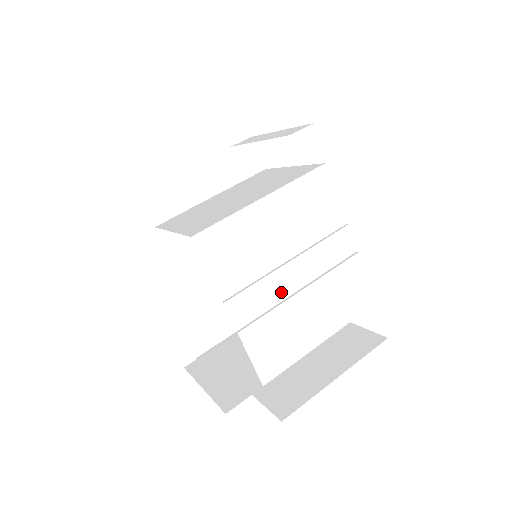
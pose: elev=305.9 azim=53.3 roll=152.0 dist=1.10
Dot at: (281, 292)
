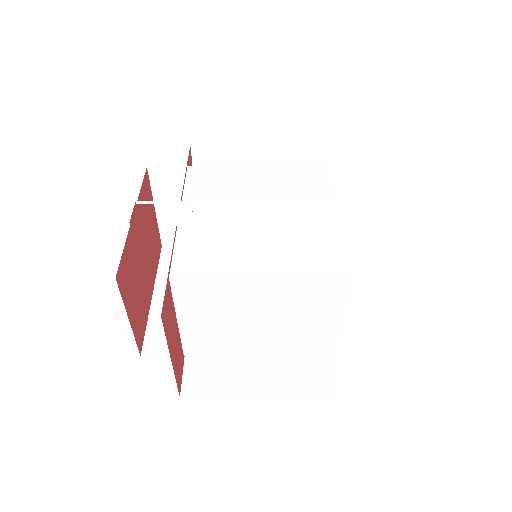
Dot at: occluded
